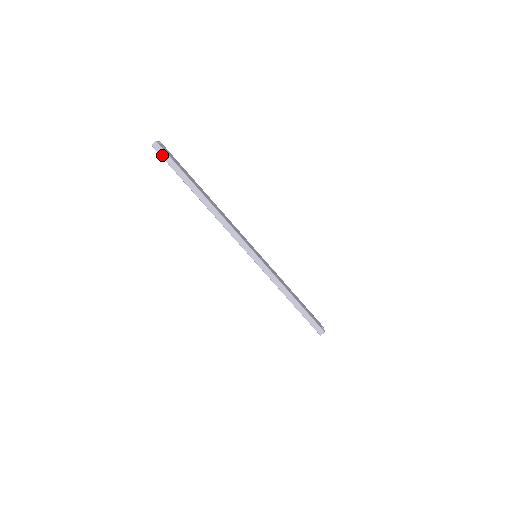
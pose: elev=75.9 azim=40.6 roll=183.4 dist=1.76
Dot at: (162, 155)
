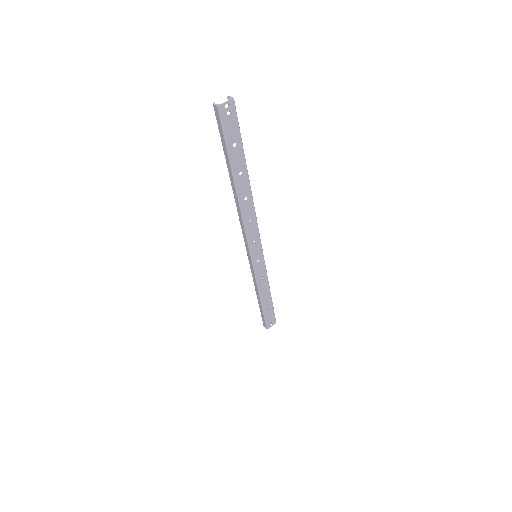
Dot at: (218, 122)
